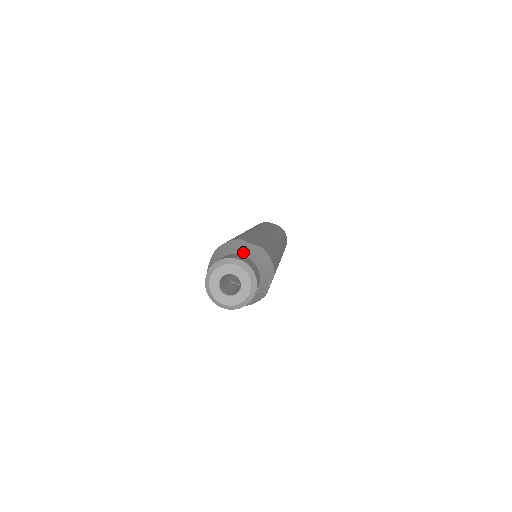
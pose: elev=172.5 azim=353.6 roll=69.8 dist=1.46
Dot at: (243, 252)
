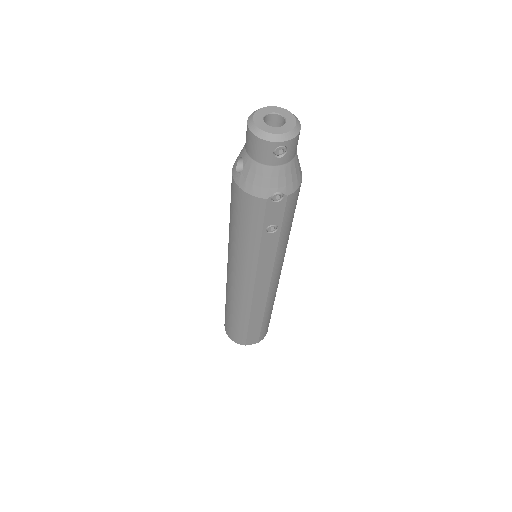
Dot at: occluded
